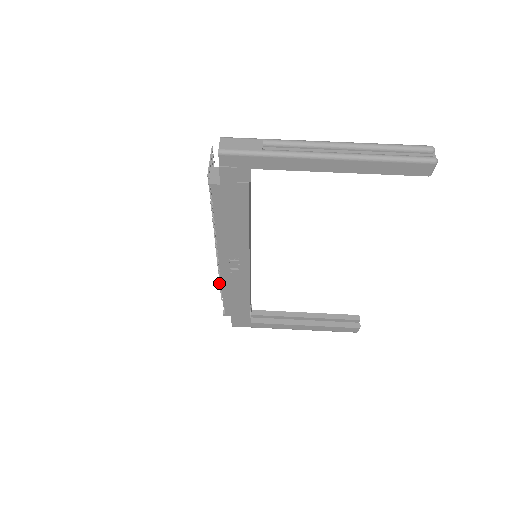
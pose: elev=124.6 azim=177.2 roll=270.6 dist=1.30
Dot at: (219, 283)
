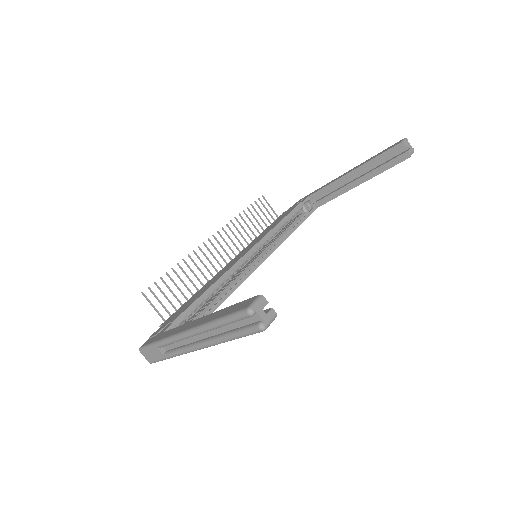
Dot at: occluded
